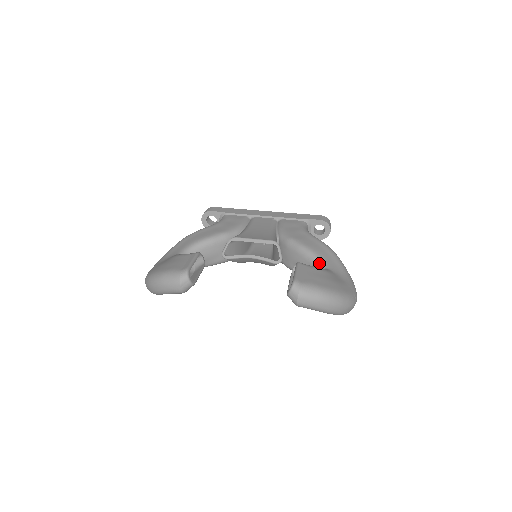
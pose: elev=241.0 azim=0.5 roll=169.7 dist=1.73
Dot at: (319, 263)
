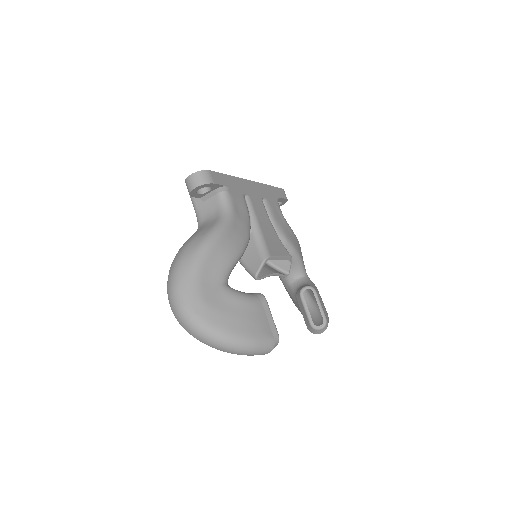
Dot at: (303, 269)
